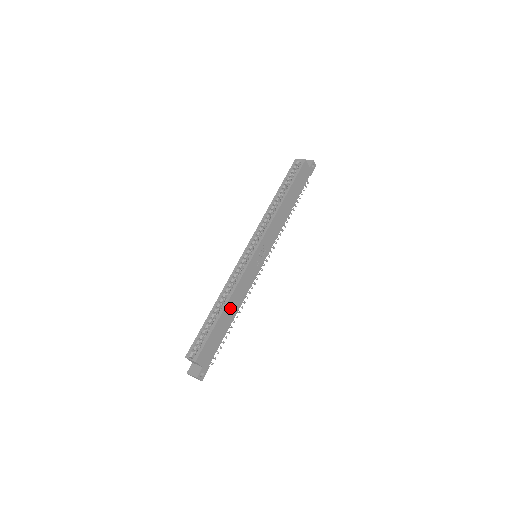
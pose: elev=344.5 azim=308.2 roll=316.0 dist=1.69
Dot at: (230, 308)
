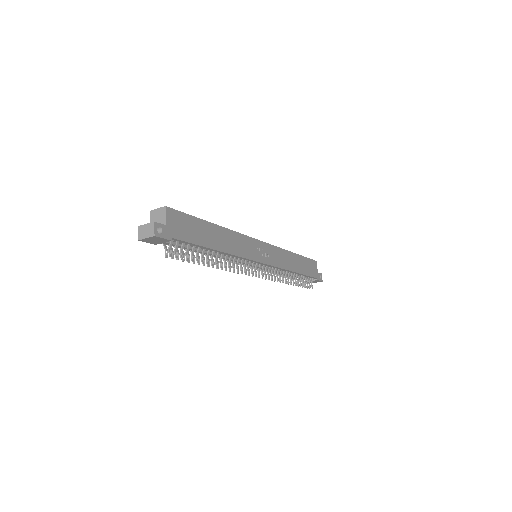
Dot at: (220, 236)
